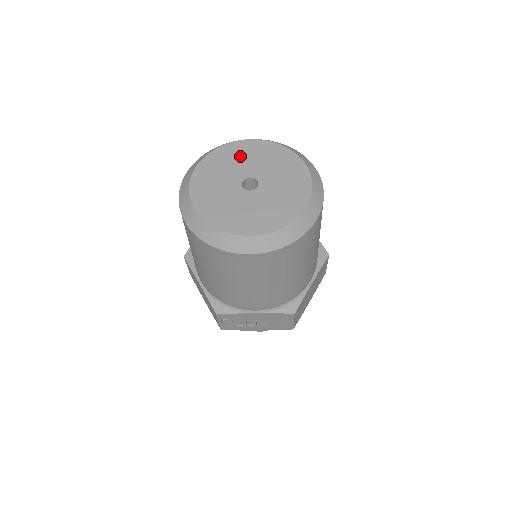
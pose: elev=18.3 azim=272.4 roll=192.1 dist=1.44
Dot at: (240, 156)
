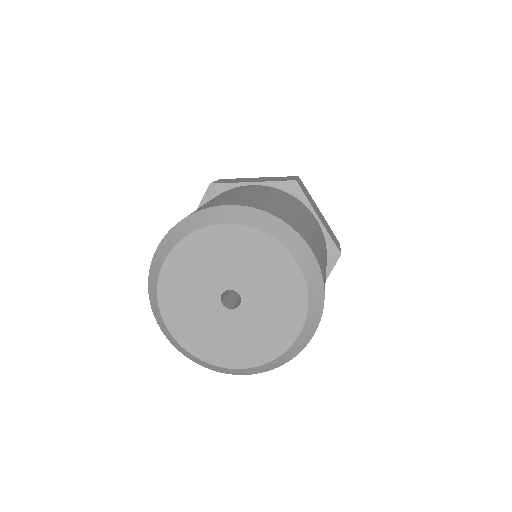
Dot at: (214, 254)
